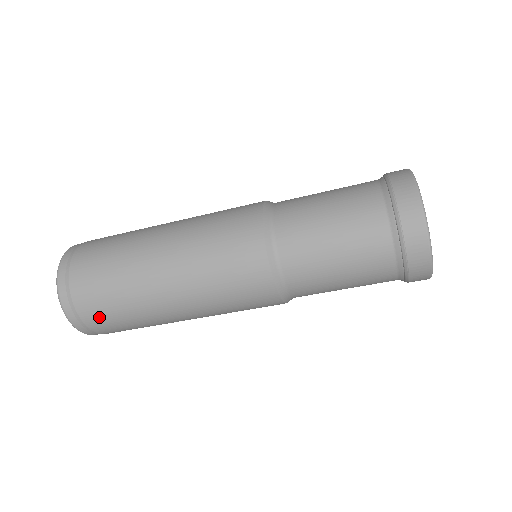
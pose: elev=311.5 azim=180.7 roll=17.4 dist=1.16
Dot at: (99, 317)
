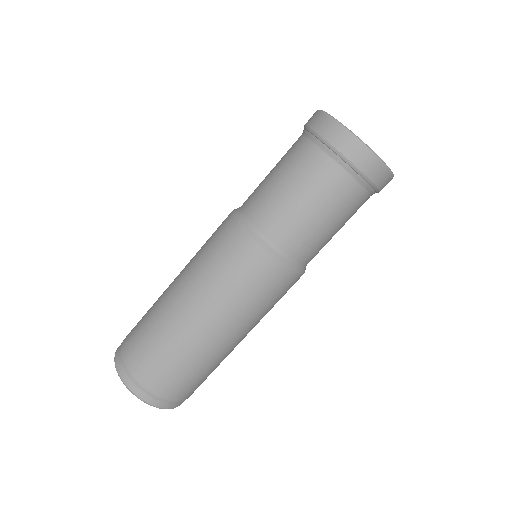
Dot at: (174, 387)
